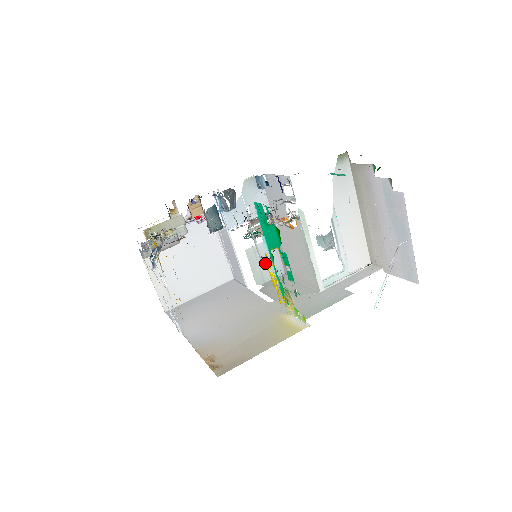
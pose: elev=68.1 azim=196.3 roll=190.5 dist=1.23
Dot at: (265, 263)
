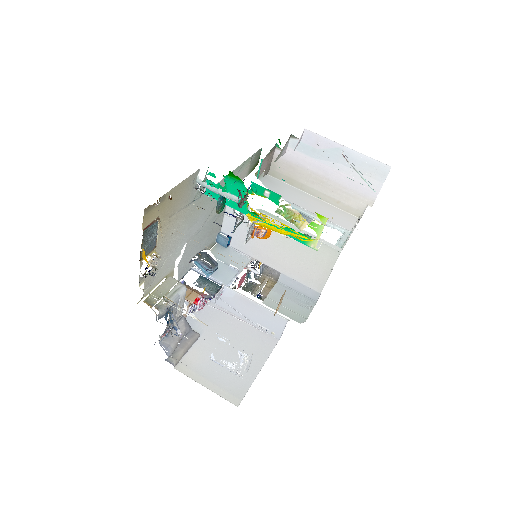
Dot at: (251, 216)
